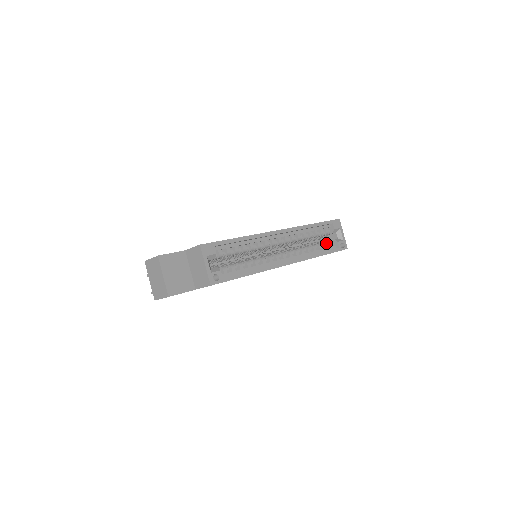
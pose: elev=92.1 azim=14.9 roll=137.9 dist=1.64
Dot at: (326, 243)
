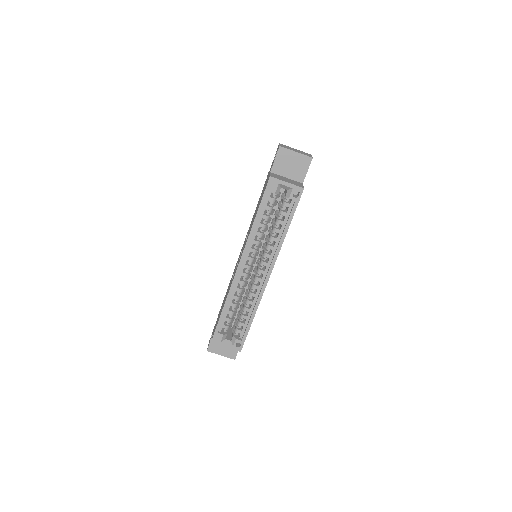
Dot at: (283, 207)
